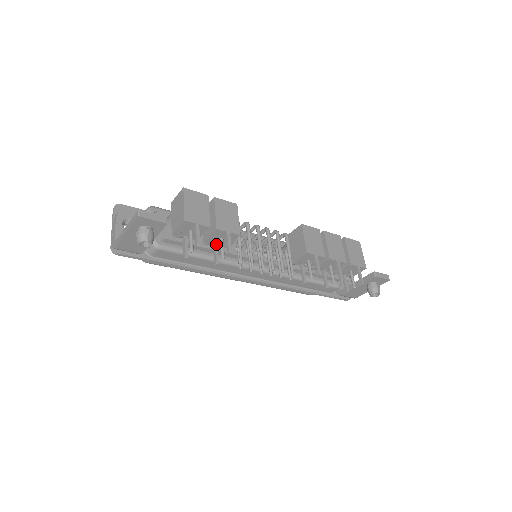
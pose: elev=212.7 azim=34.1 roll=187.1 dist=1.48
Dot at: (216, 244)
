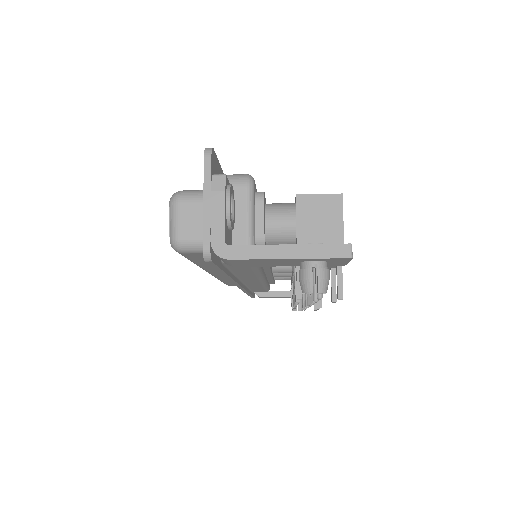
Dot at: occluded
